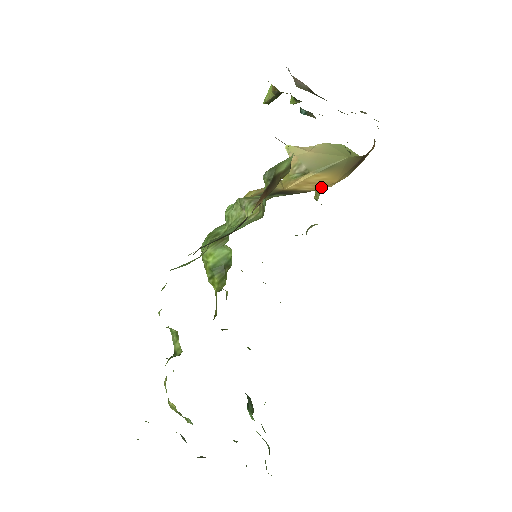
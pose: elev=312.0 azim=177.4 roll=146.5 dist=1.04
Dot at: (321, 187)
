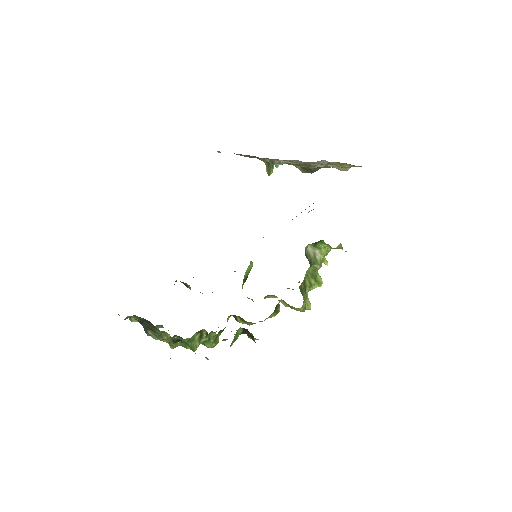
Dot at: occluded
